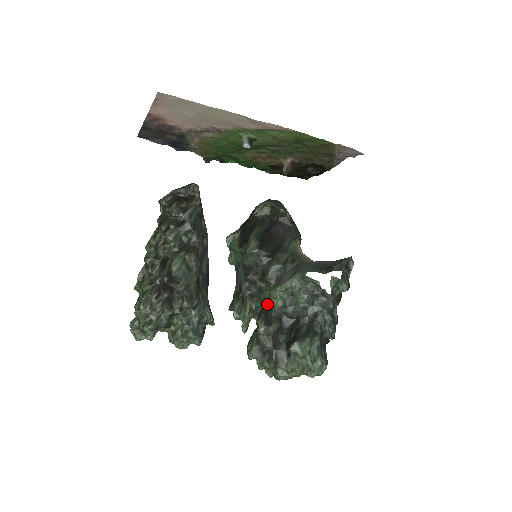
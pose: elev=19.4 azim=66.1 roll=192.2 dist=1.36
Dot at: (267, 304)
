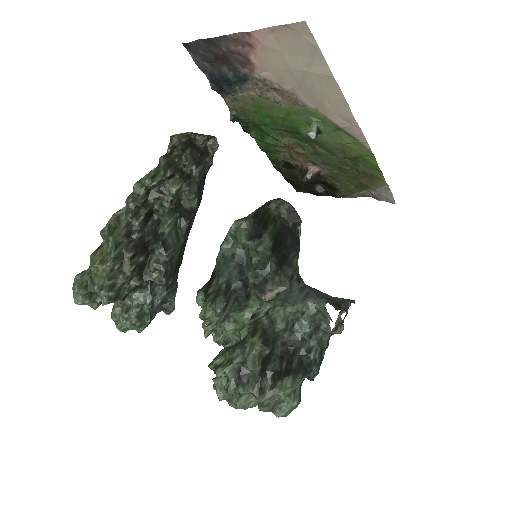
Dot at: (265, 319)
